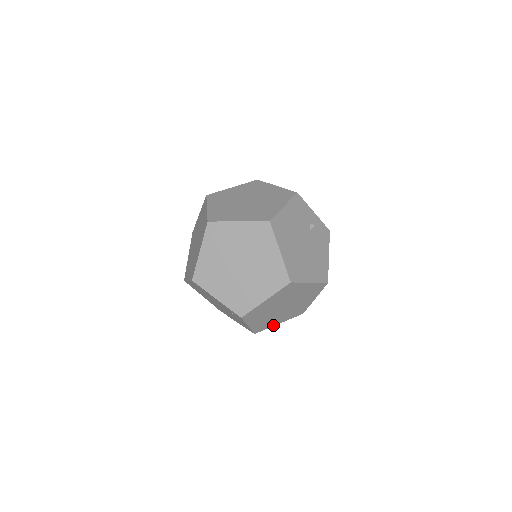
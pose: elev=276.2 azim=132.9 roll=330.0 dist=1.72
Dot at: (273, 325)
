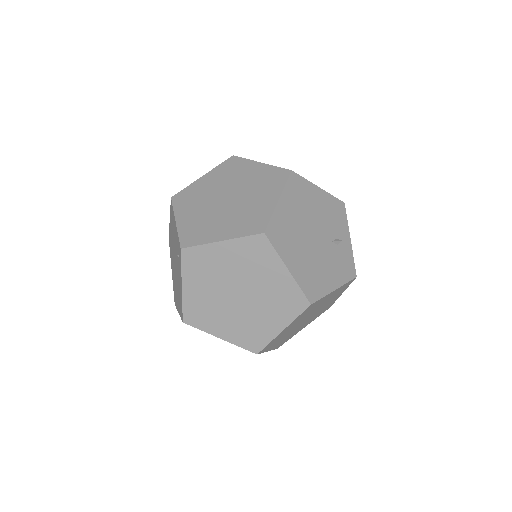
Dot at: (211, 332)
